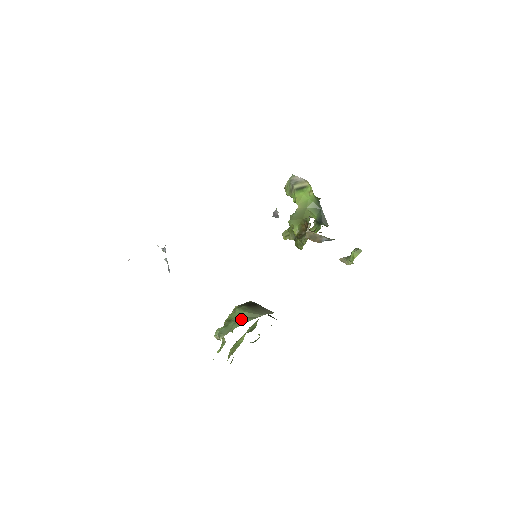
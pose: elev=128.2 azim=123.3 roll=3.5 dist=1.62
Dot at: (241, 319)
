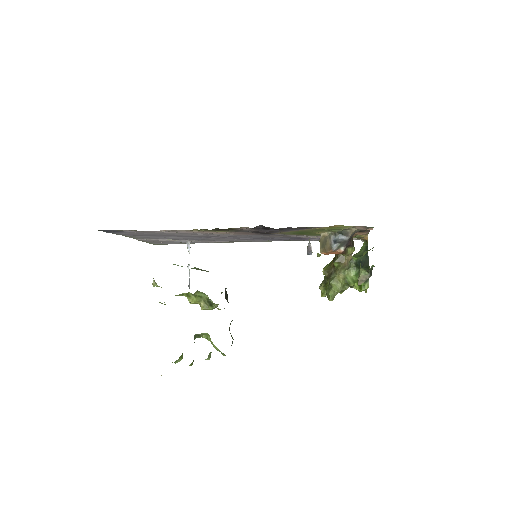
Dot at: occluded
